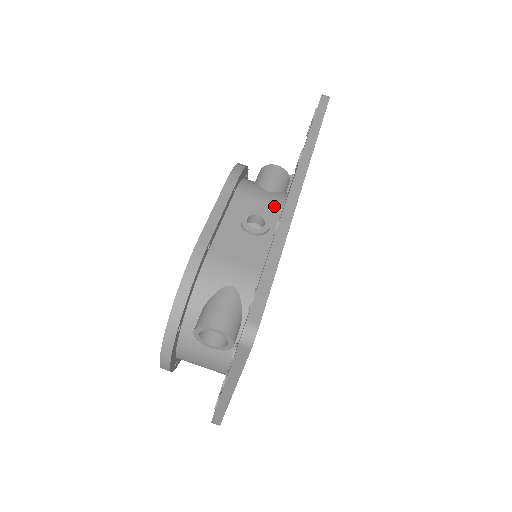
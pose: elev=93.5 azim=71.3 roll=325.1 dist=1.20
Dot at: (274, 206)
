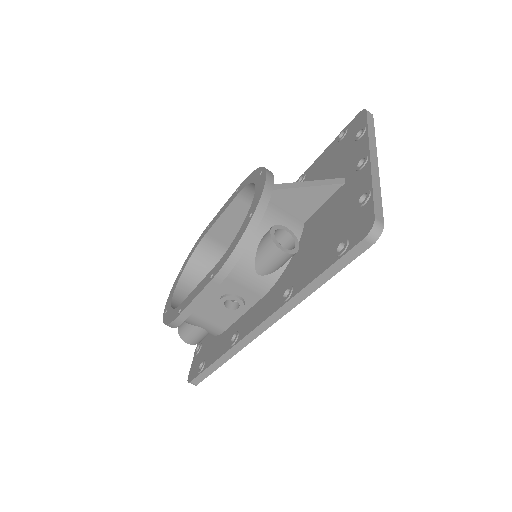
Dot at: (256, 293)
